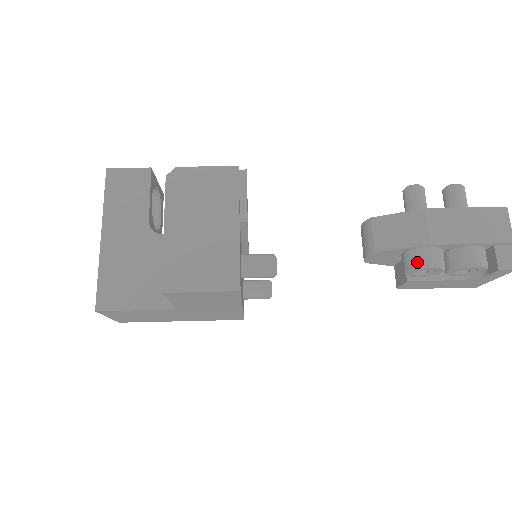
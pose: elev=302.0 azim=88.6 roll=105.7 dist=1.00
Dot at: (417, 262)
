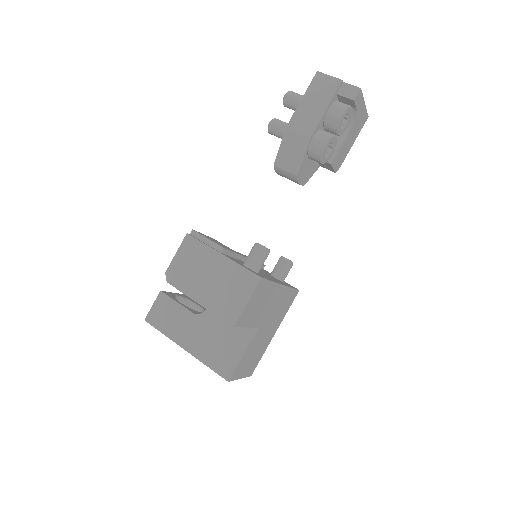
Dot at: (317, 152)
